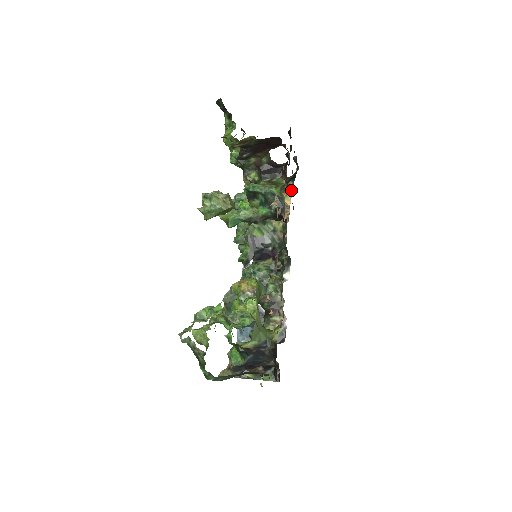
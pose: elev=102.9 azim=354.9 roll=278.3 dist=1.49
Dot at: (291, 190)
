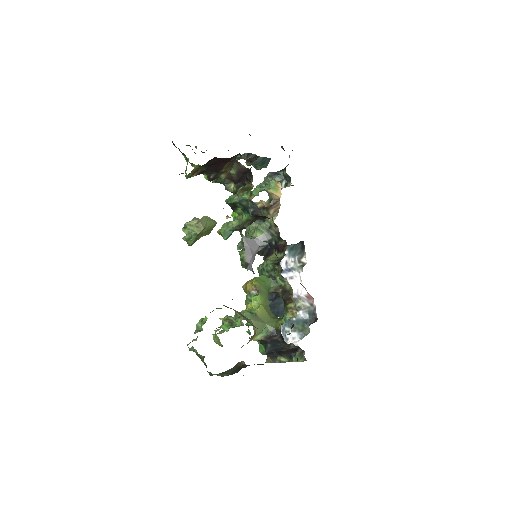
Dot at: (289, 178)
